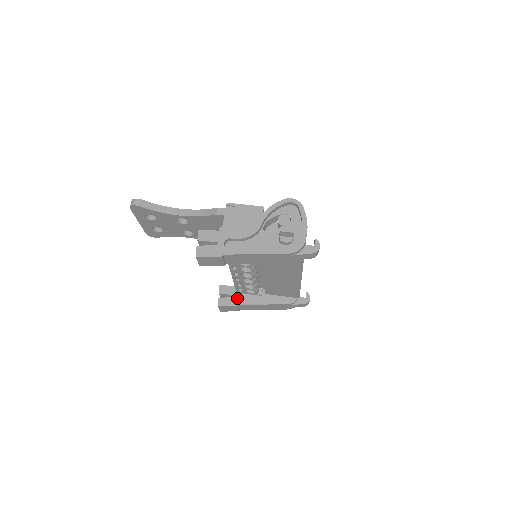
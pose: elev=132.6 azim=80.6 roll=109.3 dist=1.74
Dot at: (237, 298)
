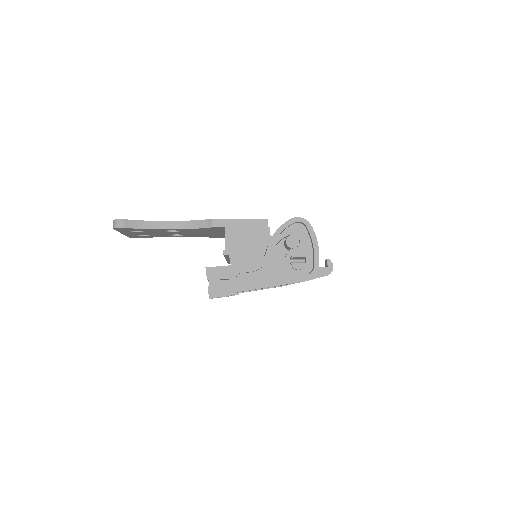
Dot at: occluded
